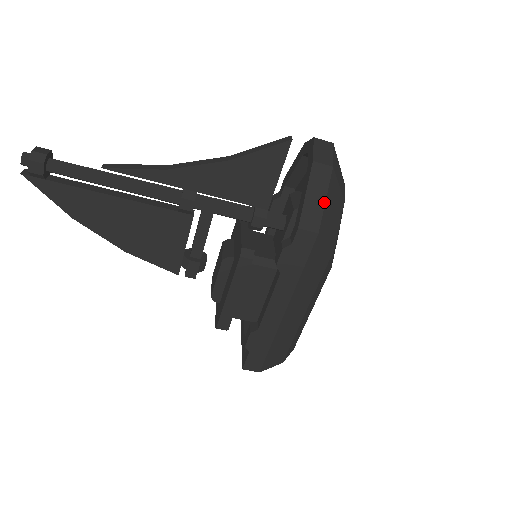
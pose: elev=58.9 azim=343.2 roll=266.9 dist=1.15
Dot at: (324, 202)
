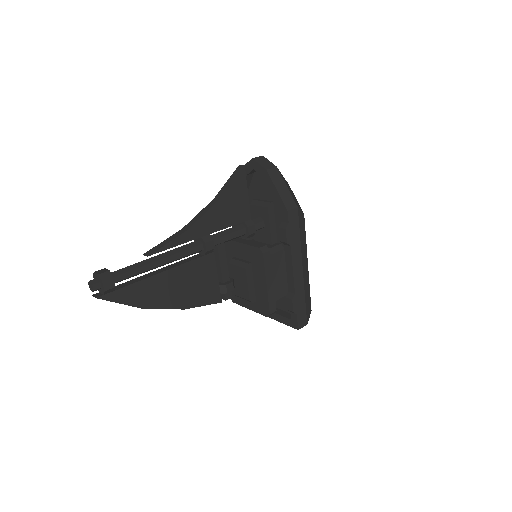
Dot at: (287, 189)
